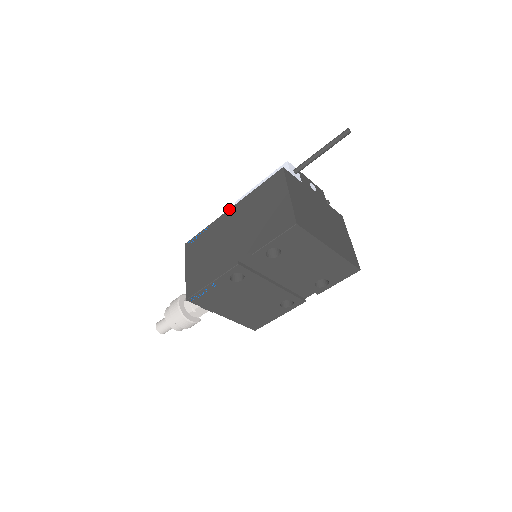
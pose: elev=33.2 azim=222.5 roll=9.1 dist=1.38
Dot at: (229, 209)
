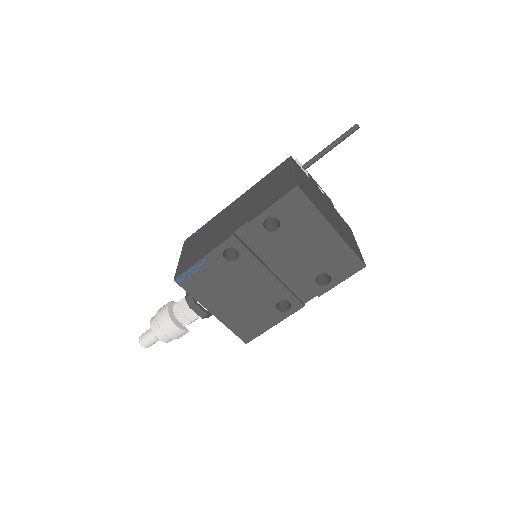
Dot at: occluded
